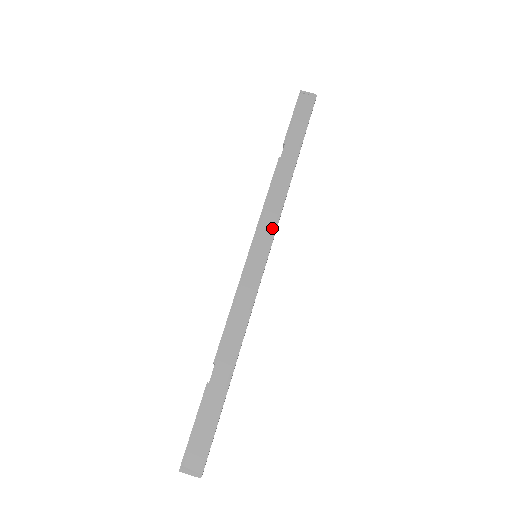
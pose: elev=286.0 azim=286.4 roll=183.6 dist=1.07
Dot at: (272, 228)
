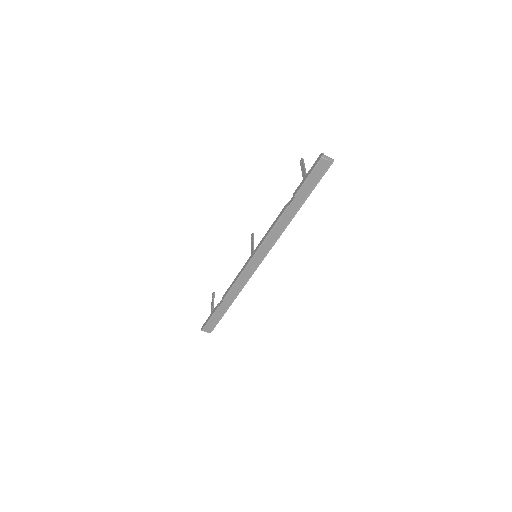
Dot at: (270, 247)
